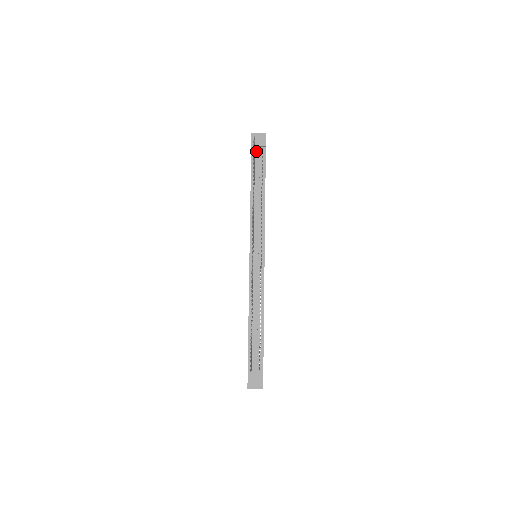
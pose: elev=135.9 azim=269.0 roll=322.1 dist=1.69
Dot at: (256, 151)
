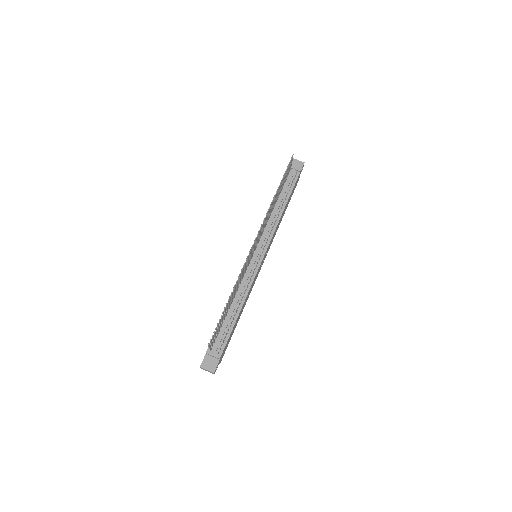
Dot at: (291, 173)
